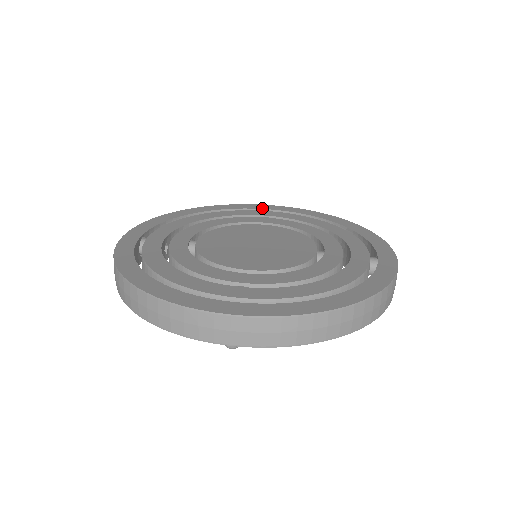
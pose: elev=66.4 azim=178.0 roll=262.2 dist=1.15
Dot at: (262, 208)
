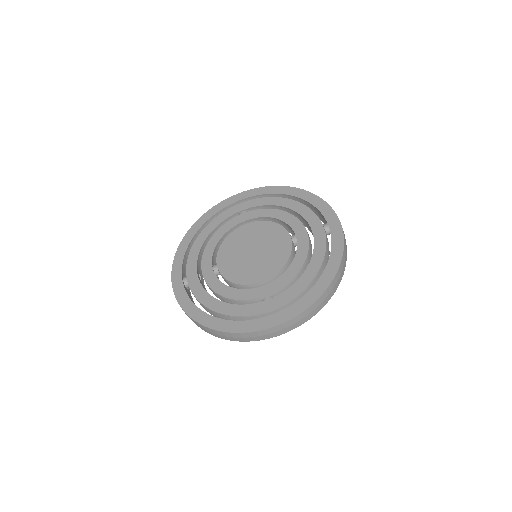
Dot at: (234, 202)
